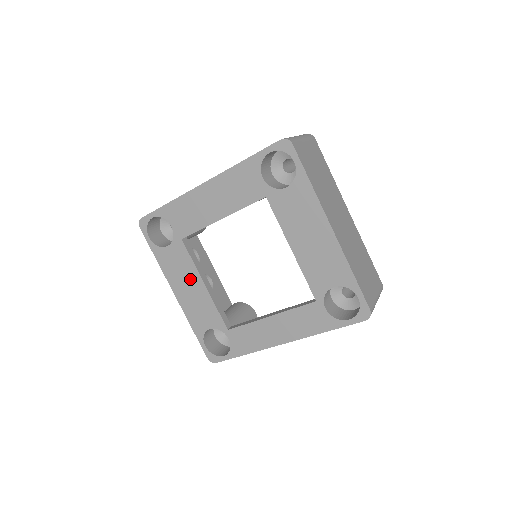
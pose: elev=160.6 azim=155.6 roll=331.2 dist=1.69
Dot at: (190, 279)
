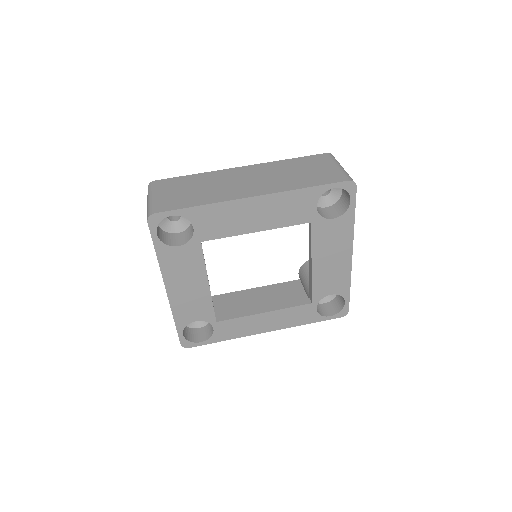
Dot at: (194, 278)
